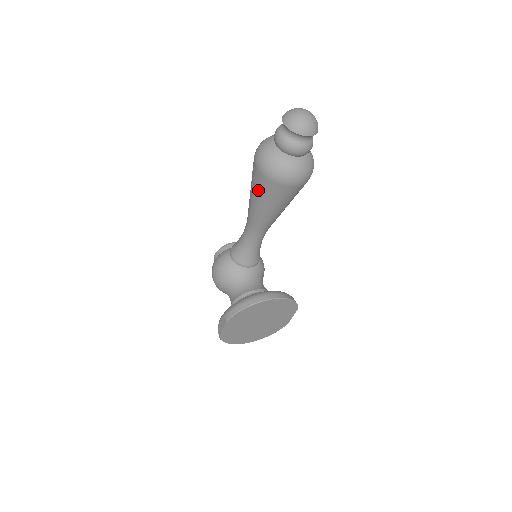
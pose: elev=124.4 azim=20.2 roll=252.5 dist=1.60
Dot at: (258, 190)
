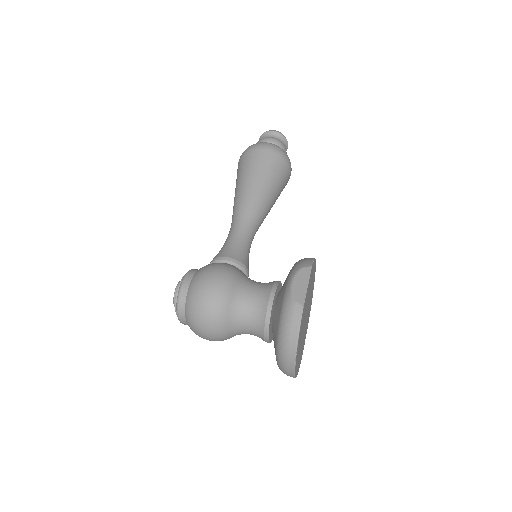
Dot at: (266, 169)
